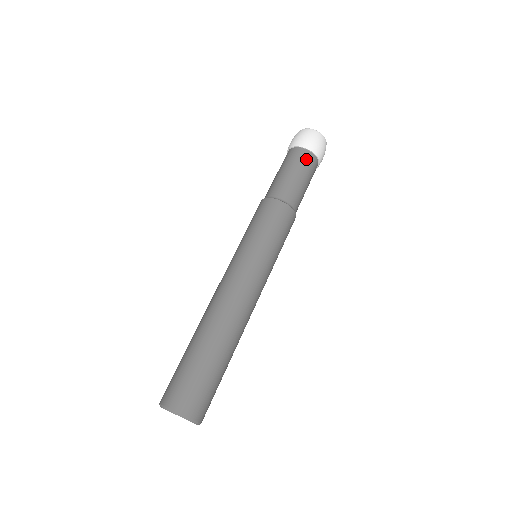
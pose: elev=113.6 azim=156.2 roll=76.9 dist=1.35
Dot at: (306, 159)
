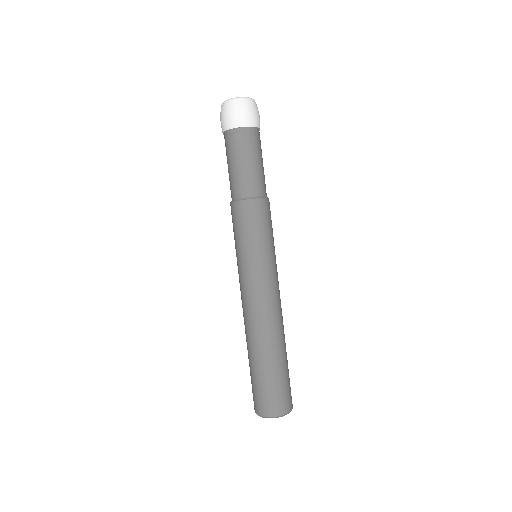
Dot at: (252, 138)
